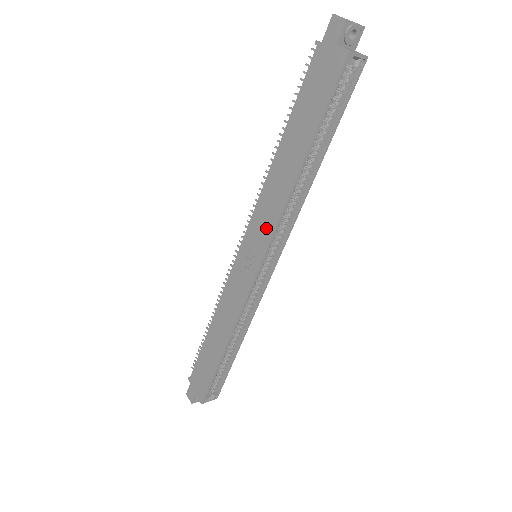
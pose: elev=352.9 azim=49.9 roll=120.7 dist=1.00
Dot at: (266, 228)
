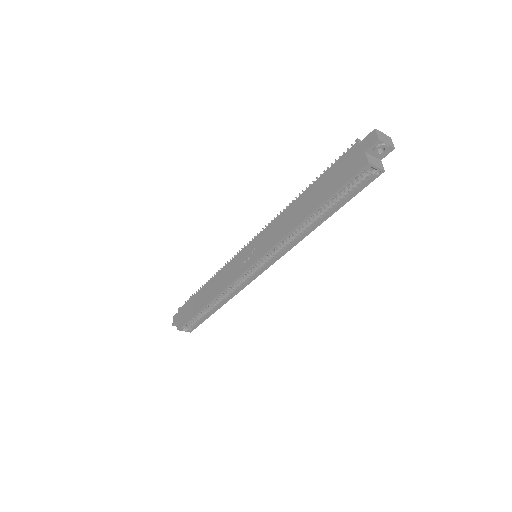
Dot at: (267, 243)
